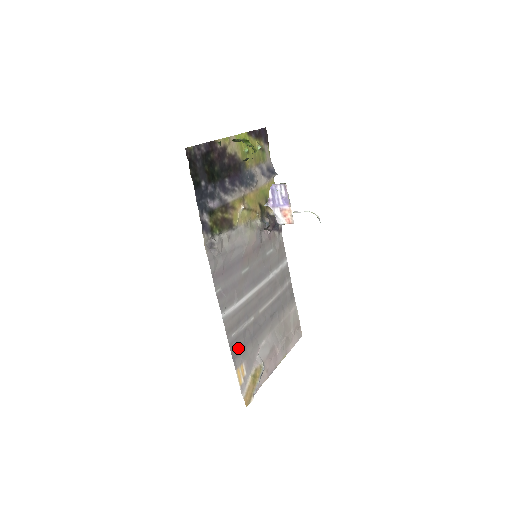
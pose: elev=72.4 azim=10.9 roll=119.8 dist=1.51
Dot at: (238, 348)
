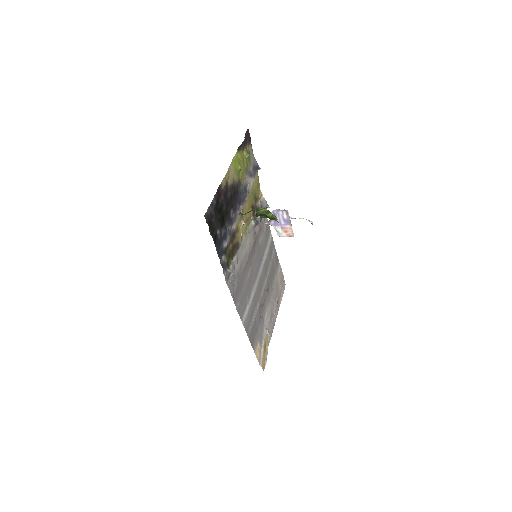
Dot at: (253, 335)
